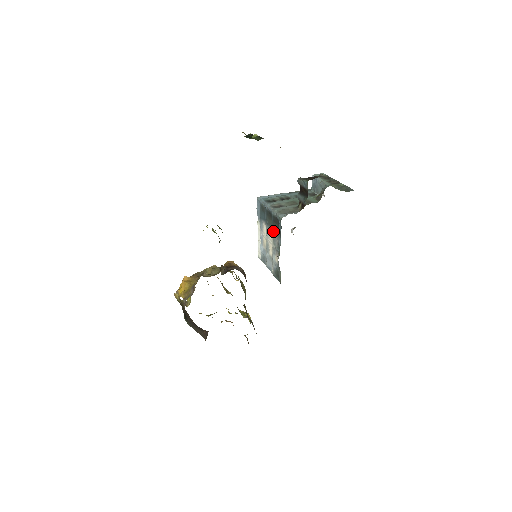
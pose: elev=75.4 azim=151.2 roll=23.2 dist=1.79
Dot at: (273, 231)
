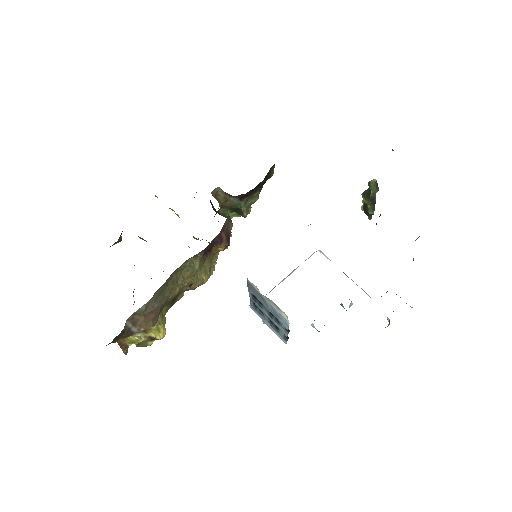
Dot at: occluded
